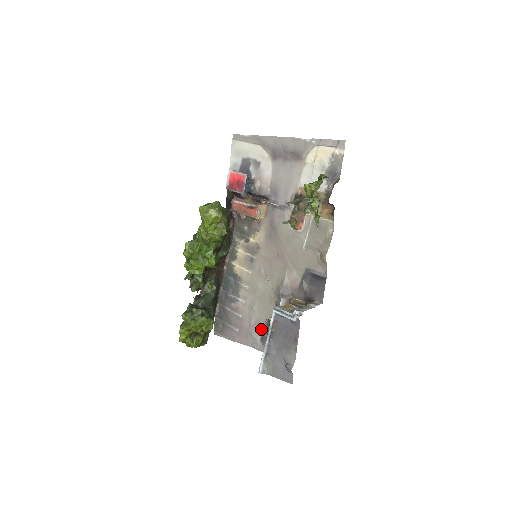
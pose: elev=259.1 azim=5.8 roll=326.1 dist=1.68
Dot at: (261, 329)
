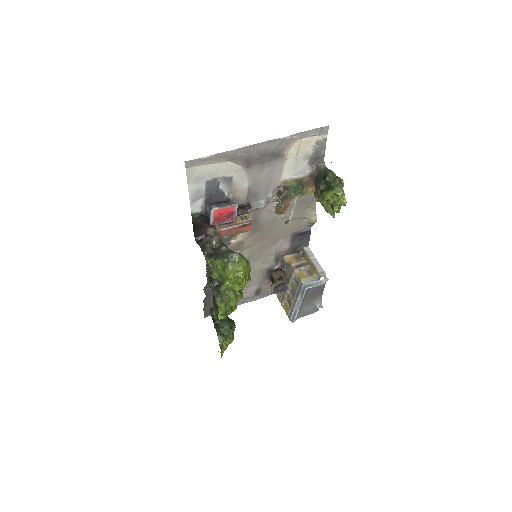
Dot at: (256, 290)
